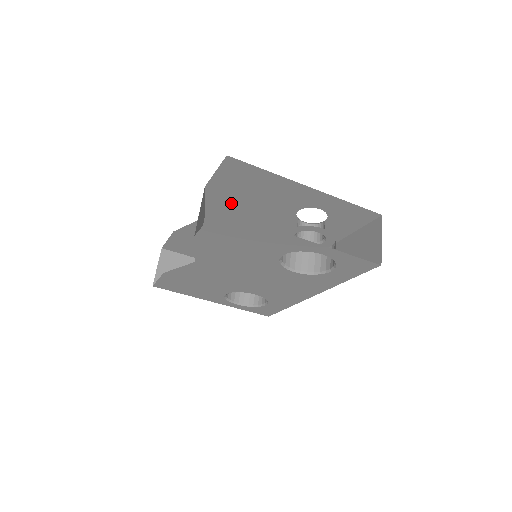
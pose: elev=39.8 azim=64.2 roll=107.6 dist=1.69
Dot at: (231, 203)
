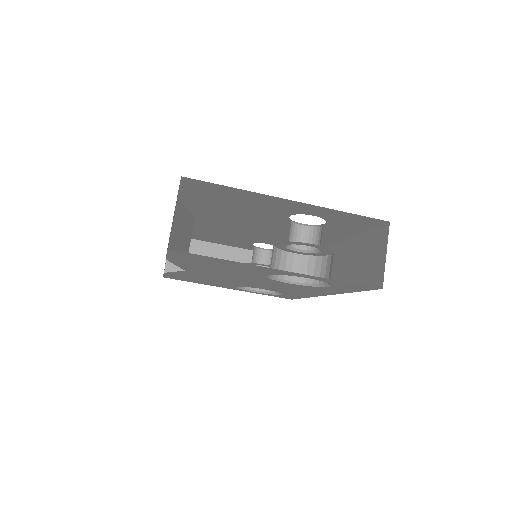
Dot at: (214, 209)
